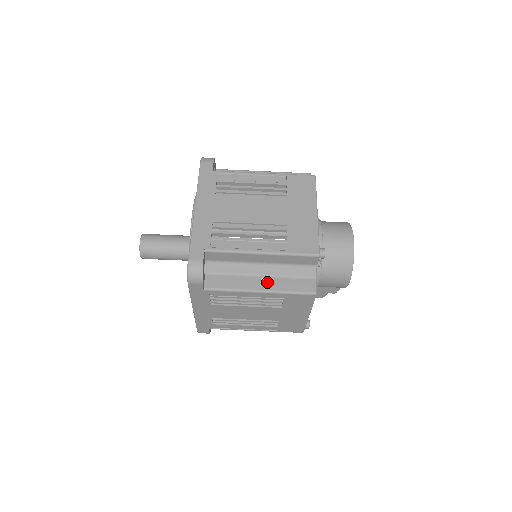
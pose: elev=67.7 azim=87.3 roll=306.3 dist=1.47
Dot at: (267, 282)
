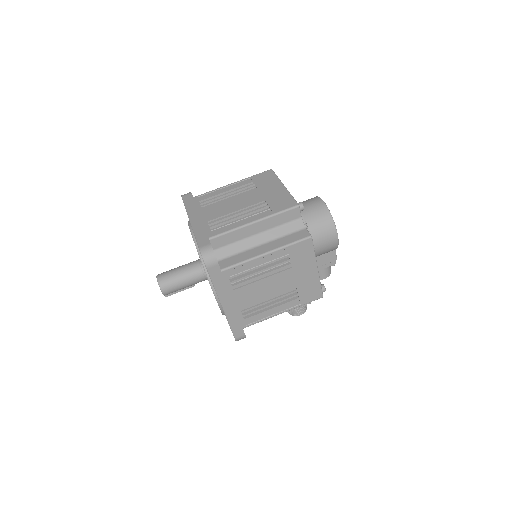
Dot at: (269, 246)
